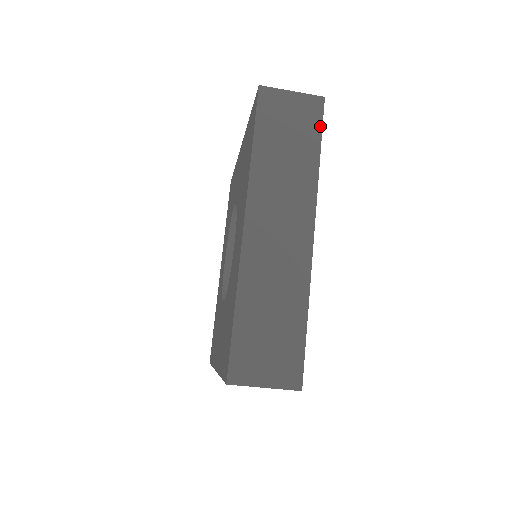
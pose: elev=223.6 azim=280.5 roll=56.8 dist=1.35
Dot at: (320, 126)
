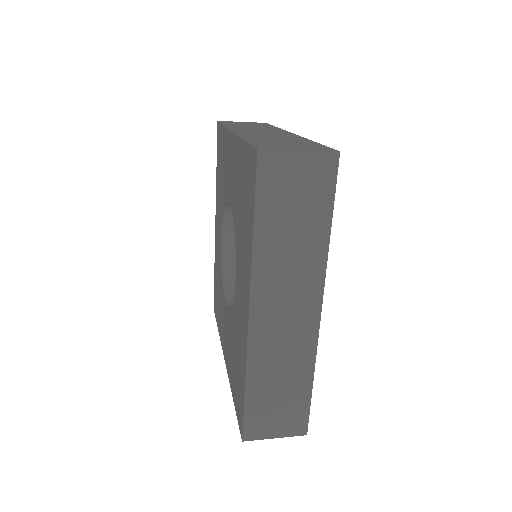
Dot at: (333, 191)
